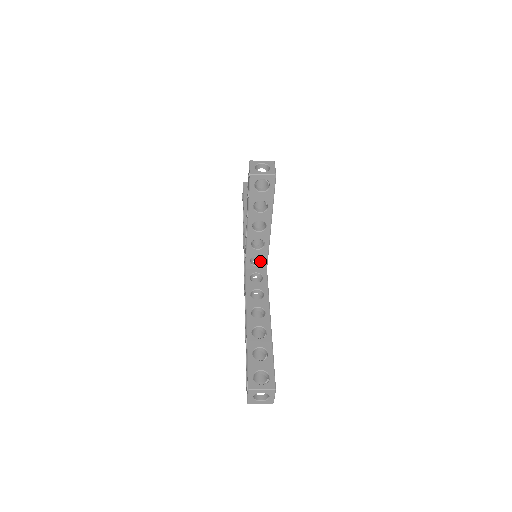
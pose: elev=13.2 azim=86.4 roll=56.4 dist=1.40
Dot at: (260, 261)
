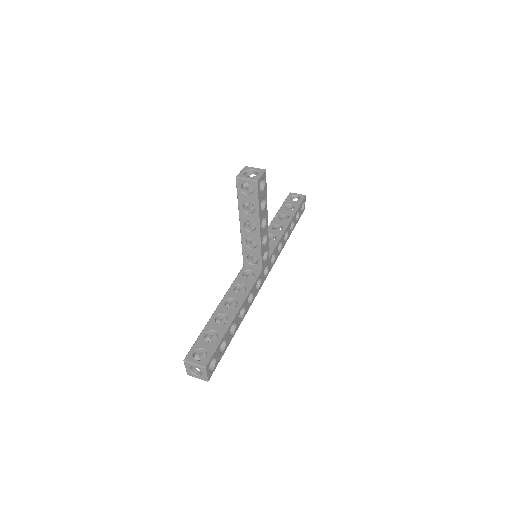
Dot at: (257, 261)
